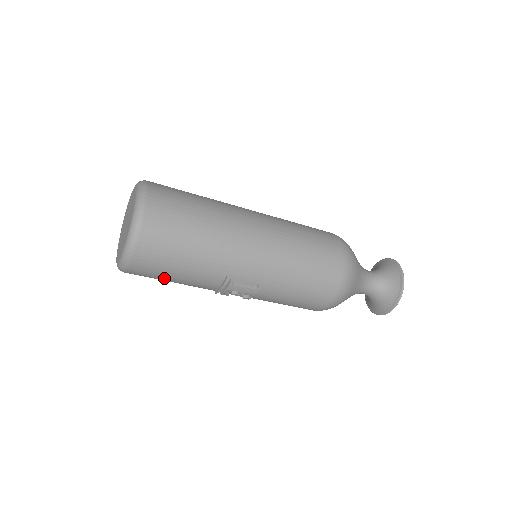
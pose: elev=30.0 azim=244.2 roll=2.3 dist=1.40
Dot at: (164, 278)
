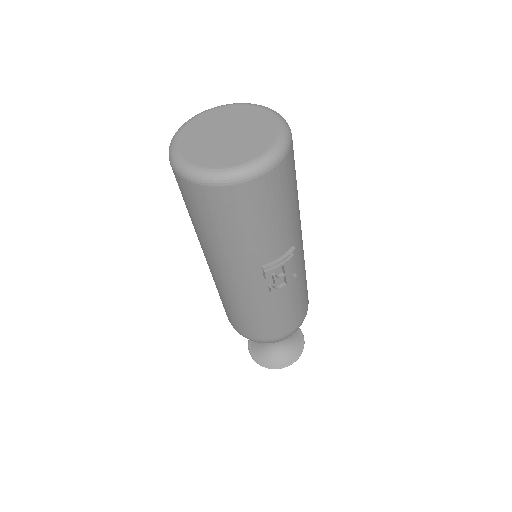
Dot at: (257, 217)
